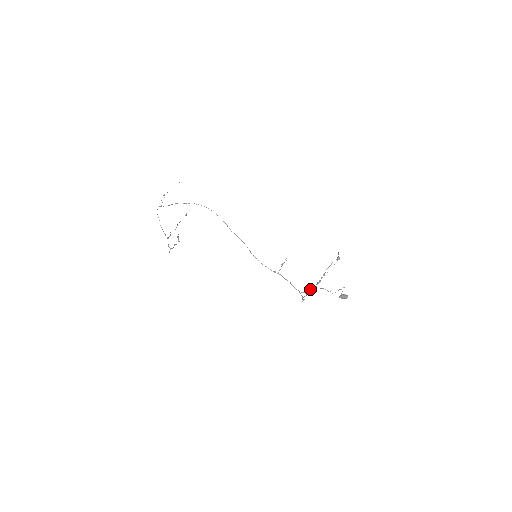
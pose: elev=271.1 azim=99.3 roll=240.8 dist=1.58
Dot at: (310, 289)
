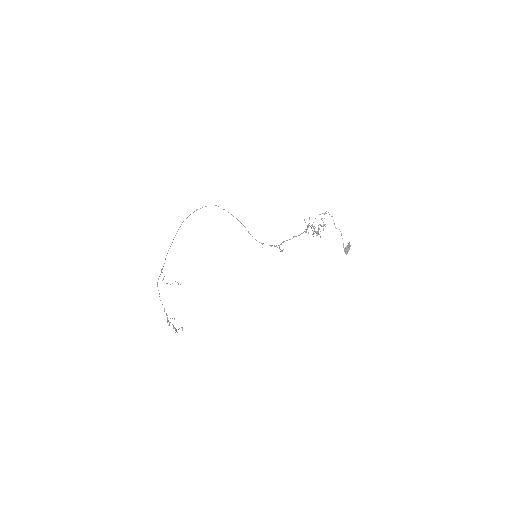
Dot at: (309, 225)
